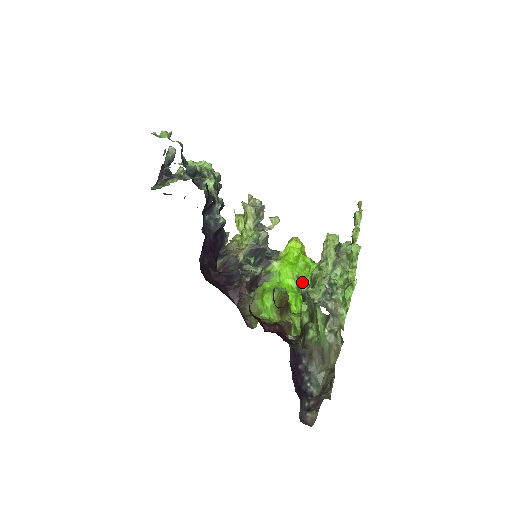
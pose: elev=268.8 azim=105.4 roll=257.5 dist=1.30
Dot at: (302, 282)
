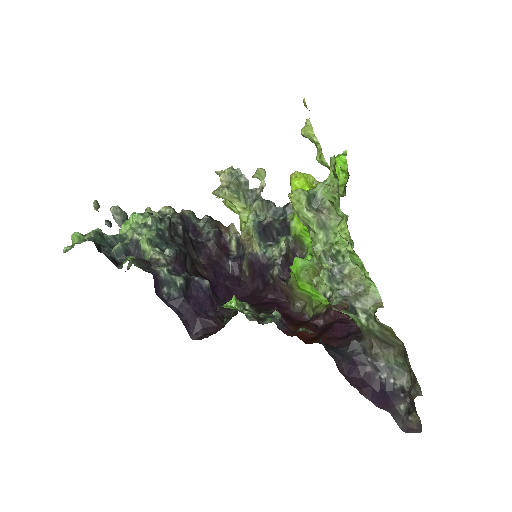
Dot at: occluded
